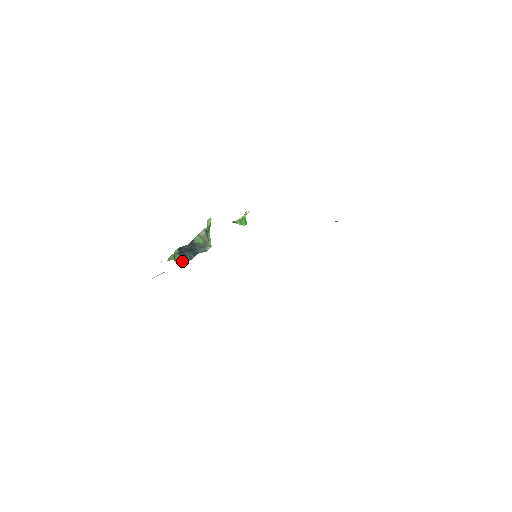
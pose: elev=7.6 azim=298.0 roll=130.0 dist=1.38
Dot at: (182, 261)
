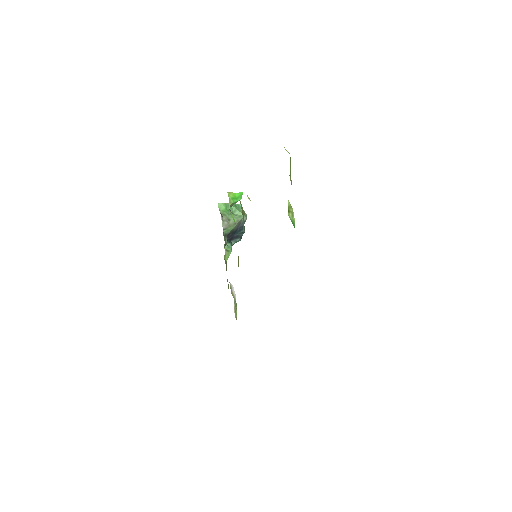
Dot at: (241, 237)
